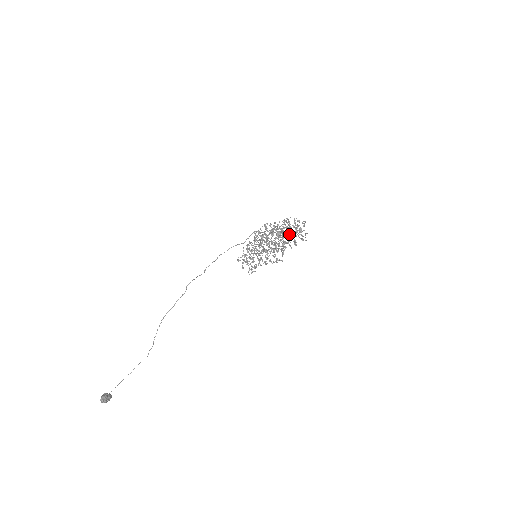
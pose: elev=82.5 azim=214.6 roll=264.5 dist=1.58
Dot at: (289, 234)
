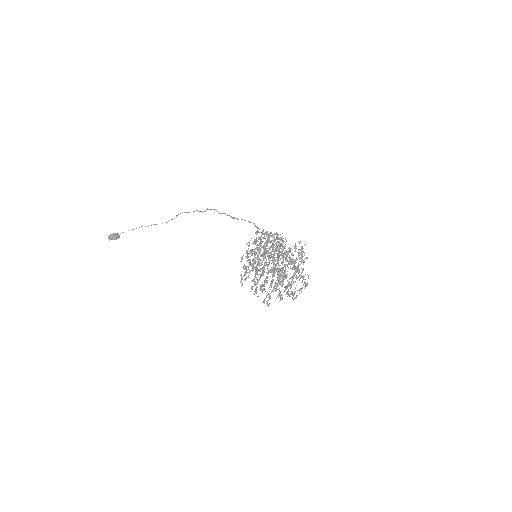
Dot at: (277, 283)
